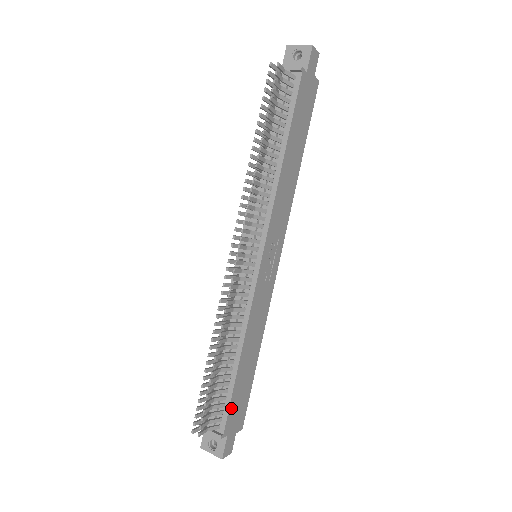
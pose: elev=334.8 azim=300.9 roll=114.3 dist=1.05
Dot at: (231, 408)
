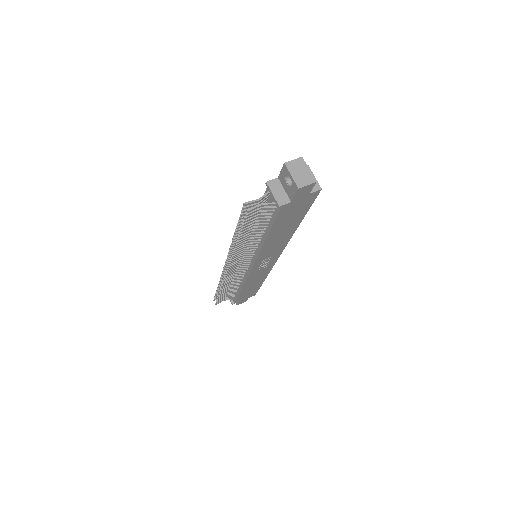
Dot at: (239, 298)
